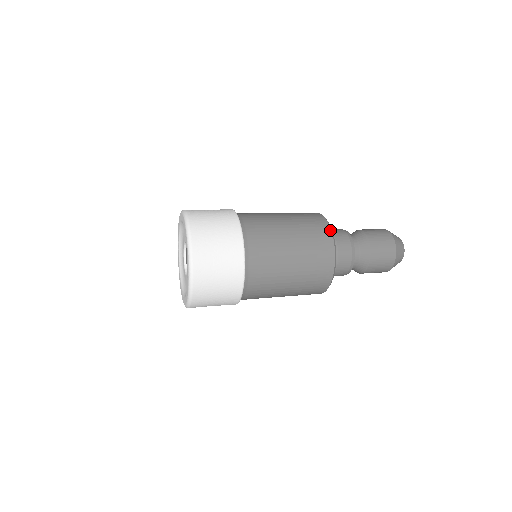
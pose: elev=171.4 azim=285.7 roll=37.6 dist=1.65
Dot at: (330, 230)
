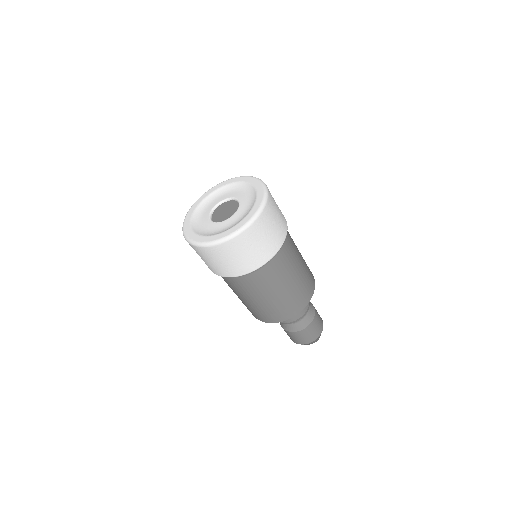
Dot at: occluded
